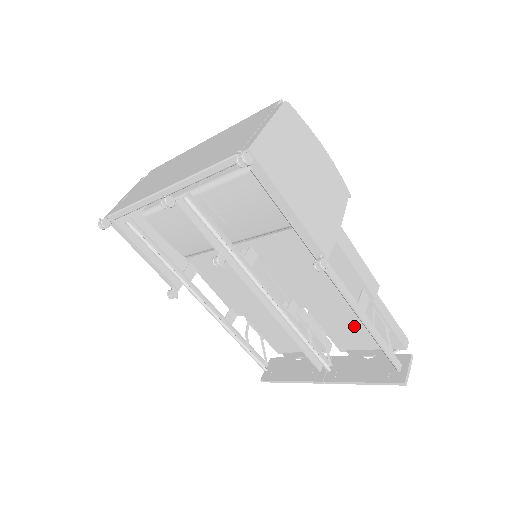
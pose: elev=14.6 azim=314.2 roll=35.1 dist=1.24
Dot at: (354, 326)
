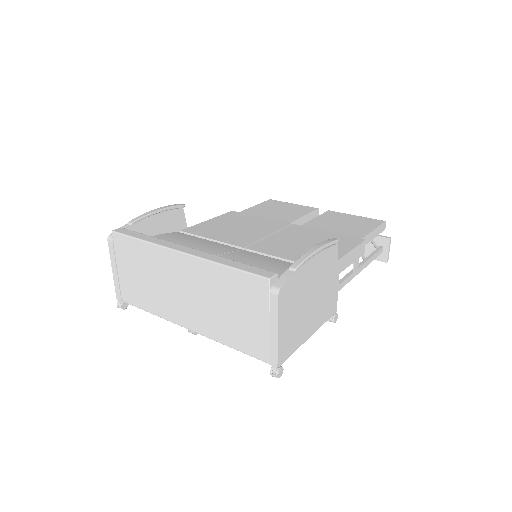
Dot at: occluded
